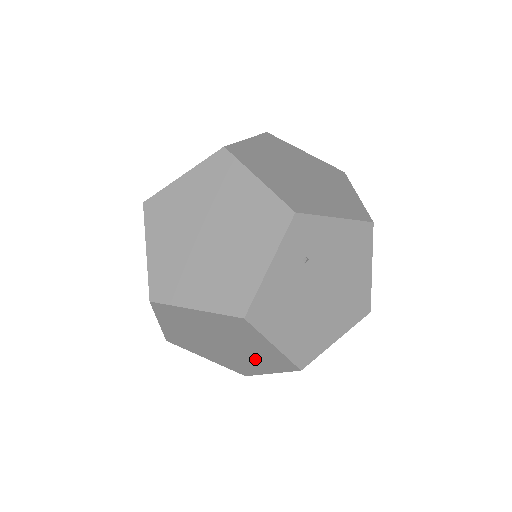
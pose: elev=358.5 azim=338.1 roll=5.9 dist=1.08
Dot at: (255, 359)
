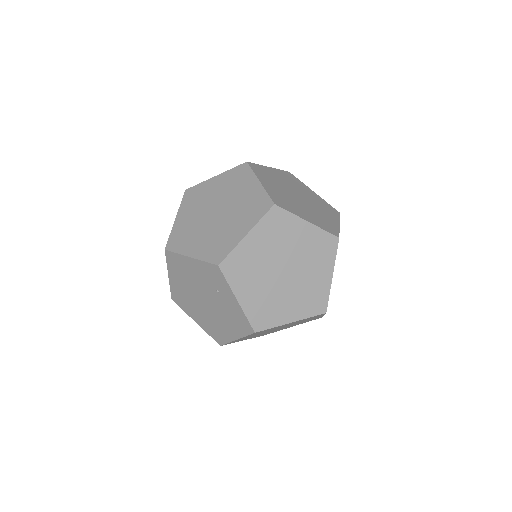
Dot at: (293, 325)
